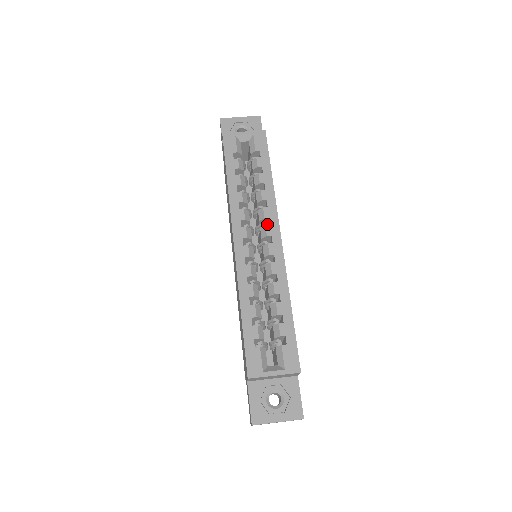
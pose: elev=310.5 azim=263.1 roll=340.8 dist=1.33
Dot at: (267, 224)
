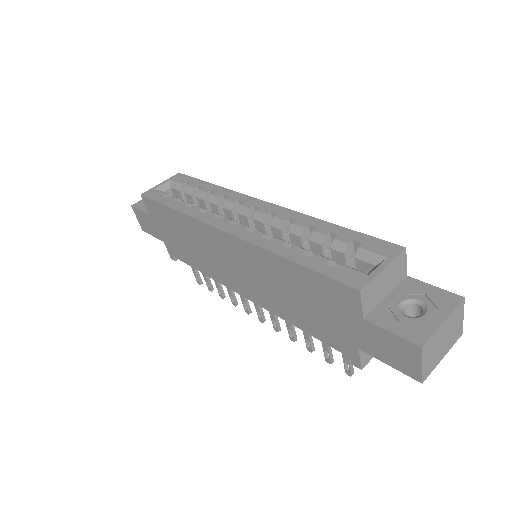
Dot at: occluded
